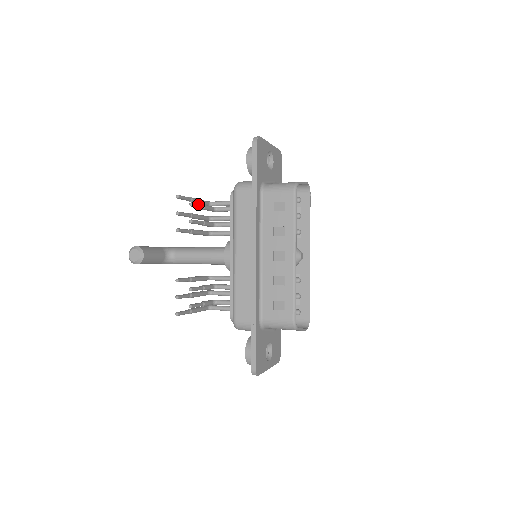
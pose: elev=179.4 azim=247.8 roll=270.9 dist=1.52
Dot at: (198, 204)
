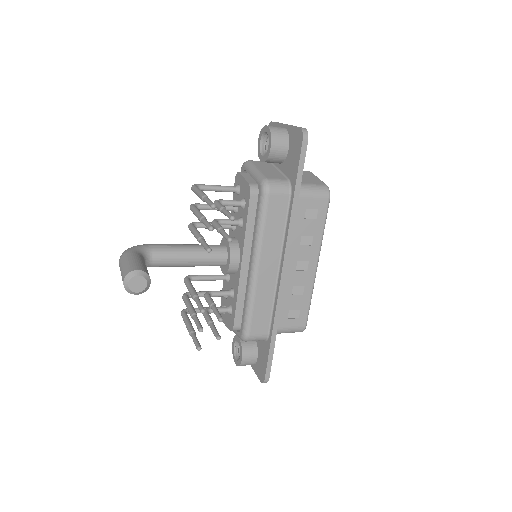
Dot at: (229, 212)
